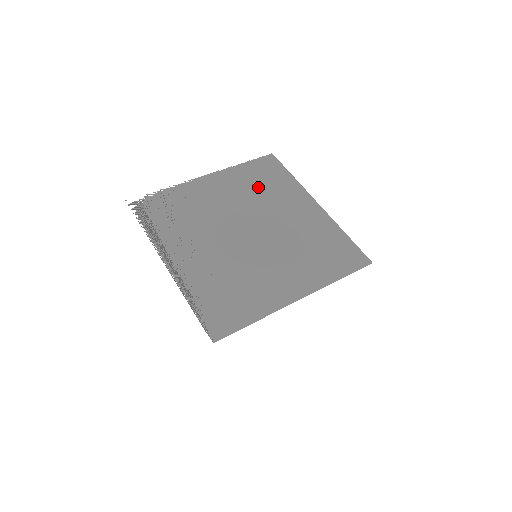
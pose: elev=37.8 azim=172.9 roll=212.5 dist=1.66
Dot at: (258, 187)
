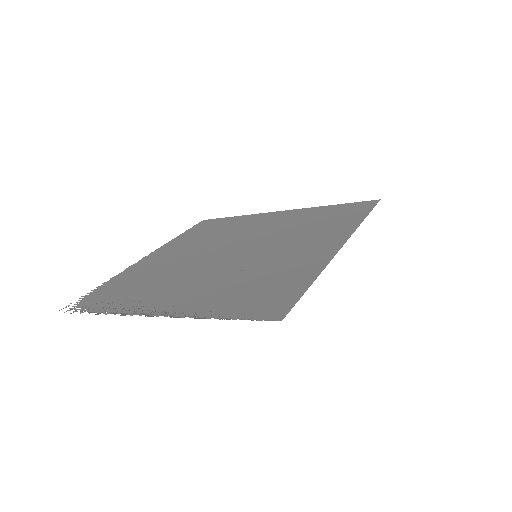
Dot at: (209, 234)
